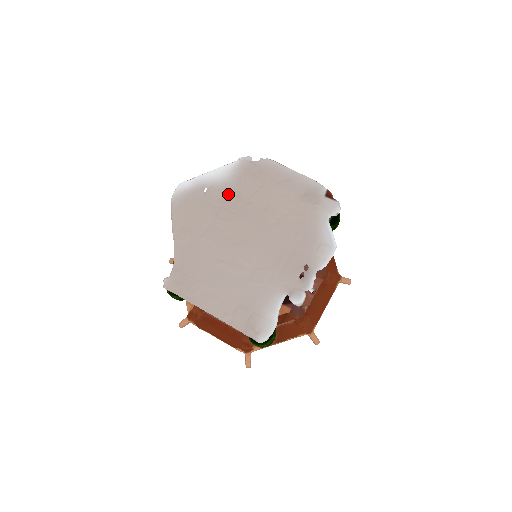
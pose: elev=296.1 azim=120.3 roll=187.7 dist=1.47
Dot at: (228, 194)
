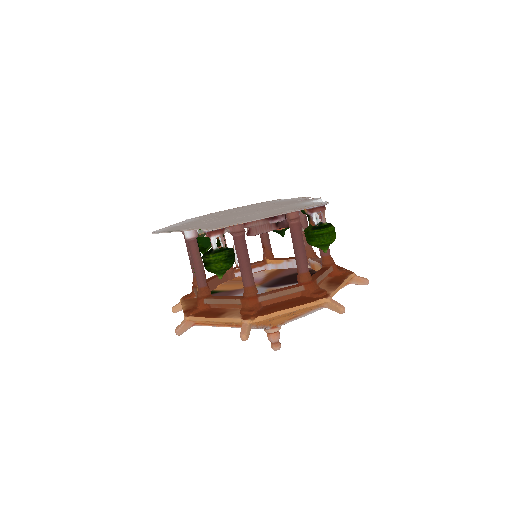
Dot at: occluded
